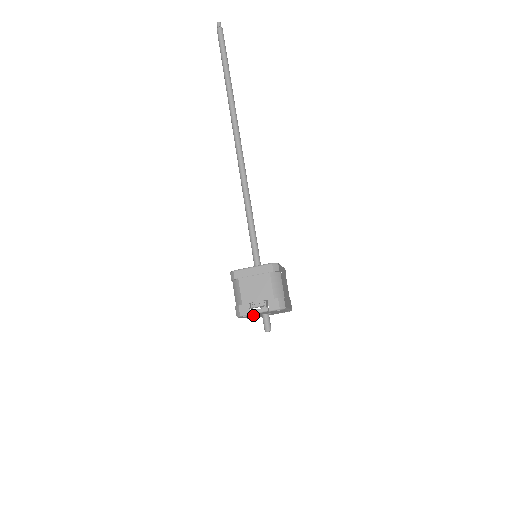
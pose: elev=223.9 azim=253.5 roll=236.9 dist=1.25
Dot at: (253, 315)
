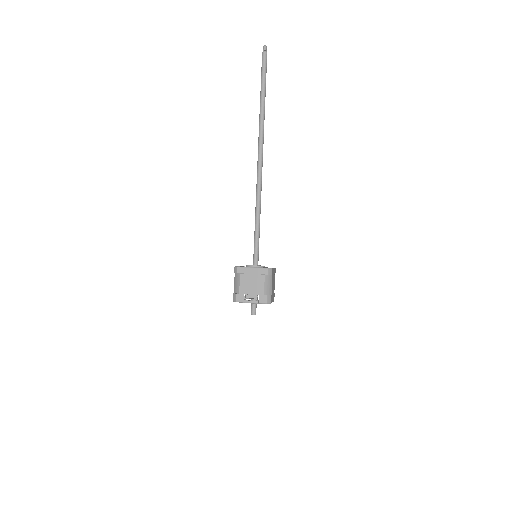
Dot at: occluded
